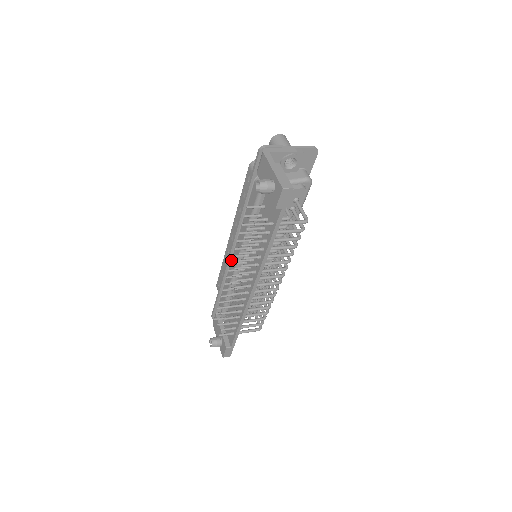
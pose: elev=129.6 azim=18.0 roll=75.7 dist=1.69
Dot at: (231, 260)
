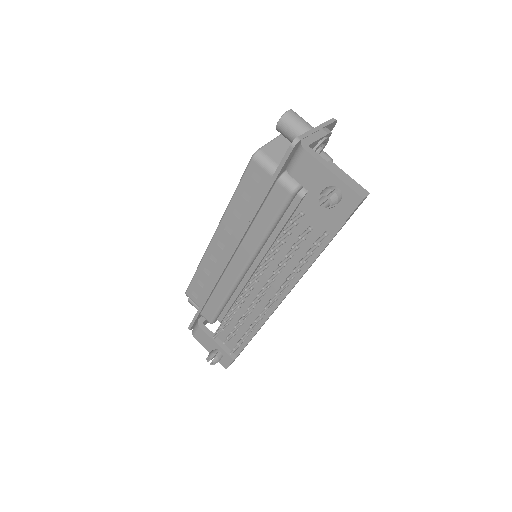
Dot at: (226, 270)
